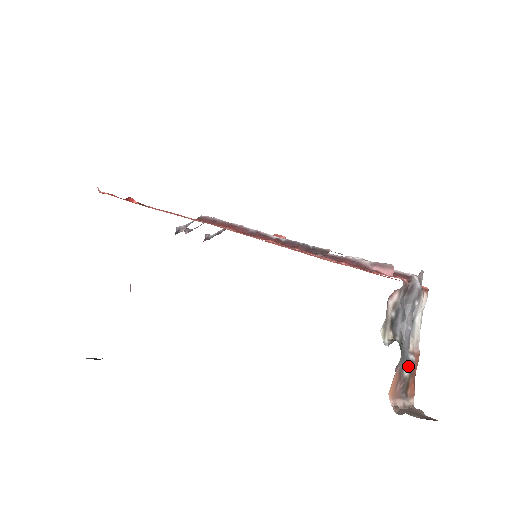
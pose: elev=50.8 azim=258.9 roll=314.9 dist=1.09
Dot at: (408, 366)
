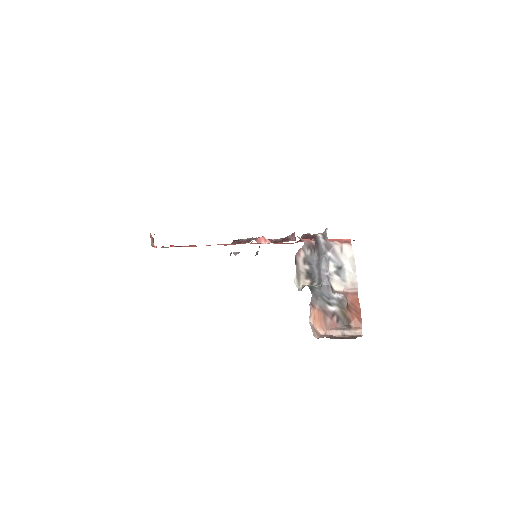
Dot at: (334, 303)
